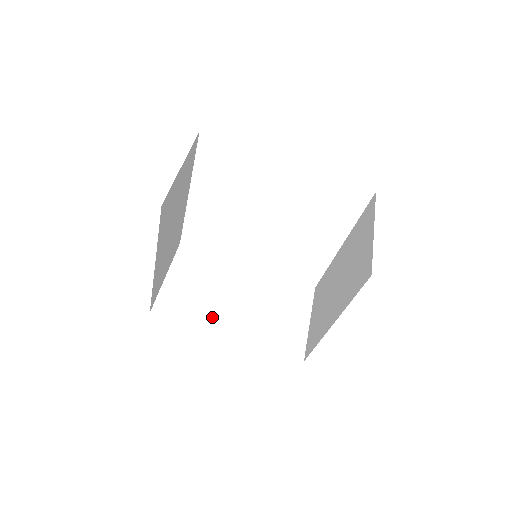
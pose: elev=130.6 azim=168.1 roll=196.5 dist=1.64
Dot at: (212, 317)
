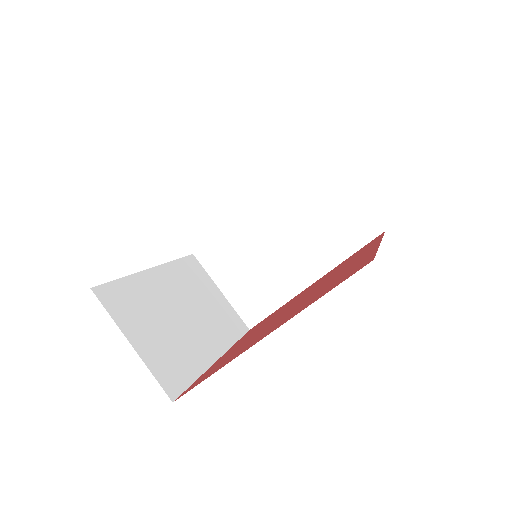
Dot at: (285, 282)
